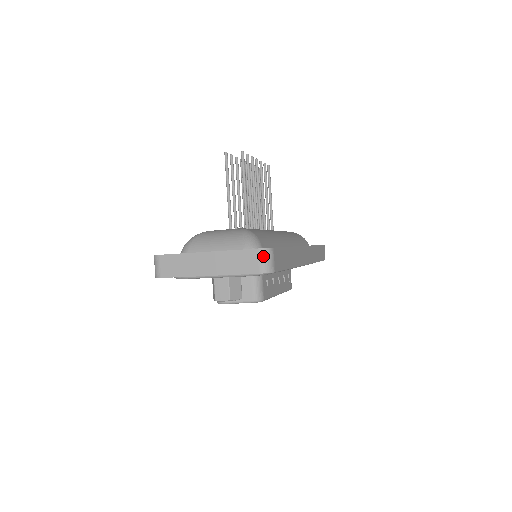
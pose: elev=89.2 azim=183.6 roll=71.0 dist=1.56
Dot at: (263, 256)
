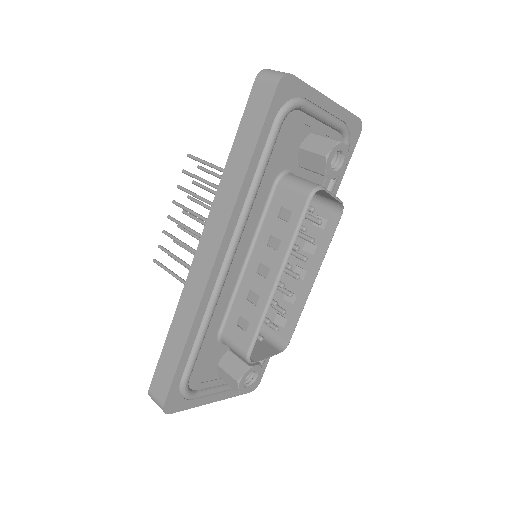
Dot at: occluded
